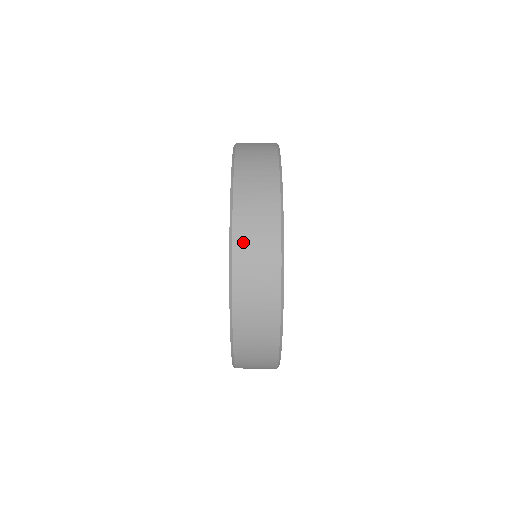
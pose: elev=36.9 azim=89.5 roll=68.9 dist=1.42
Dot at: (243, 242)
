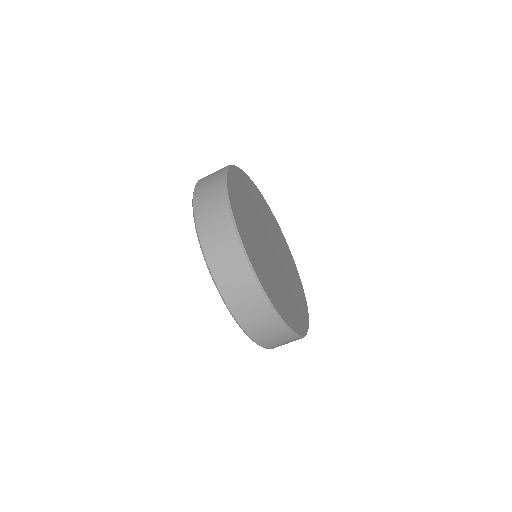
Dot at: (202, 181)
